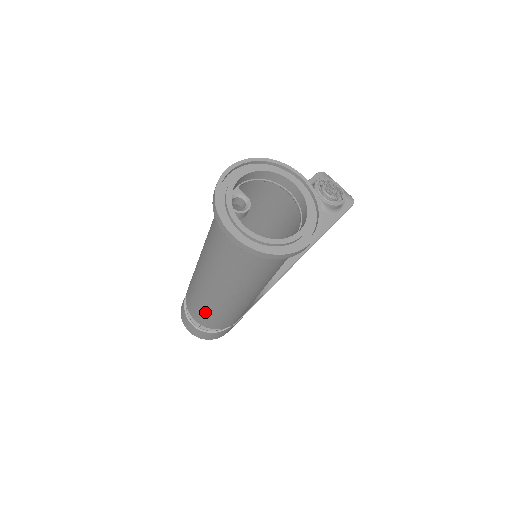
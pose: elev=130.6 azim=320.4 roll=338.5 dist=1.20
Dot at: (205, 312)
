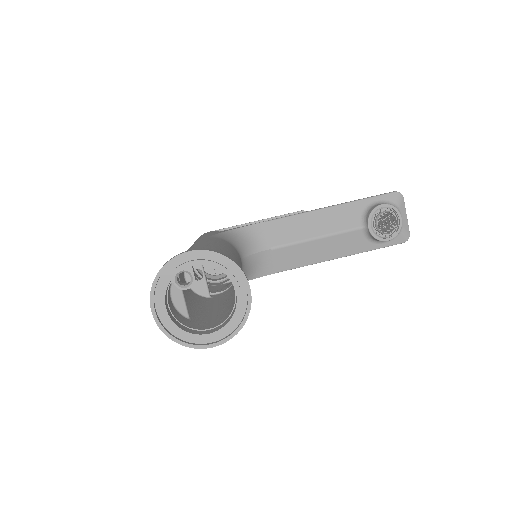
Dot at: occluded
